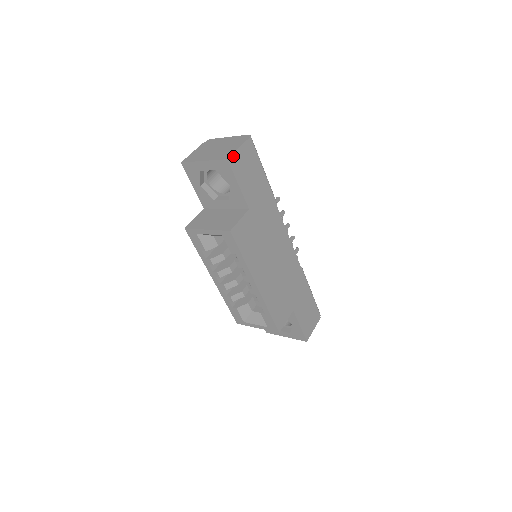
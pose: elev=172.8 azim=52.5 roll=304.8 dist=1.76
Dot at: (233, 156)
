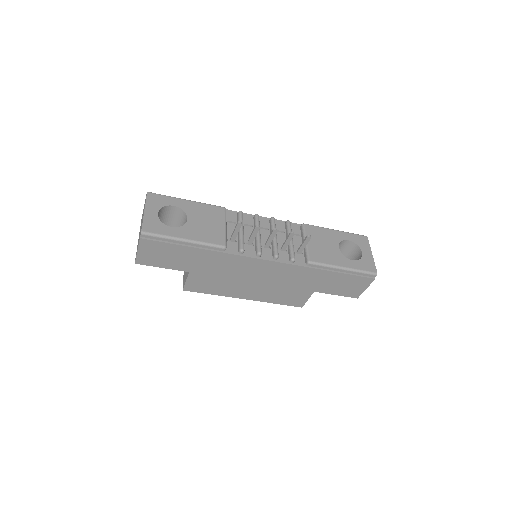
Dot at: (138, 258)
